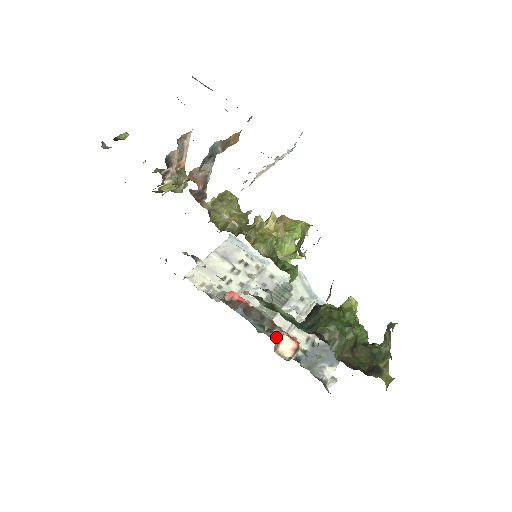
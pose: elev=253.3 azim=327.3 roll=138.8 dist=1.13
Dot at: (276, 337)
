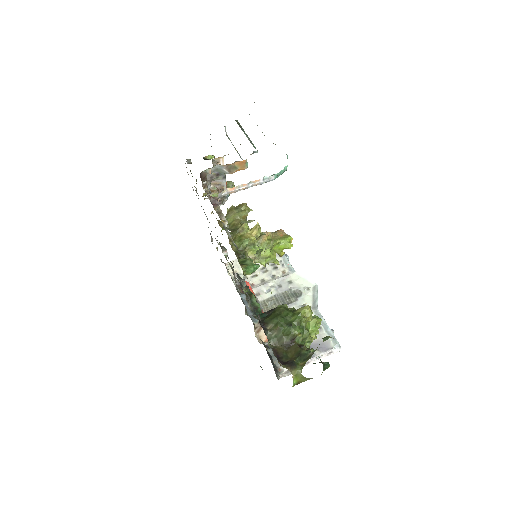
Dot at: (258, 323)
